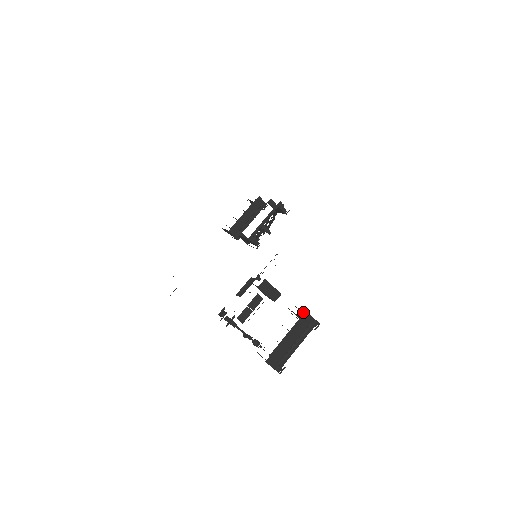
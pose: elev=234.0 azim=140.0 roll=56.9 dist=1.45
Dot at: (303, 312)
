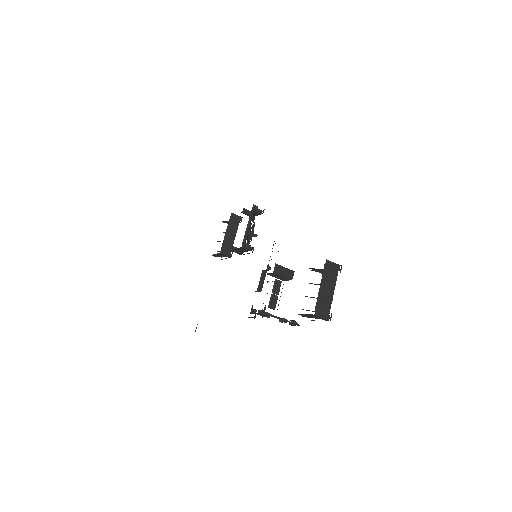
Dot at: occluded
